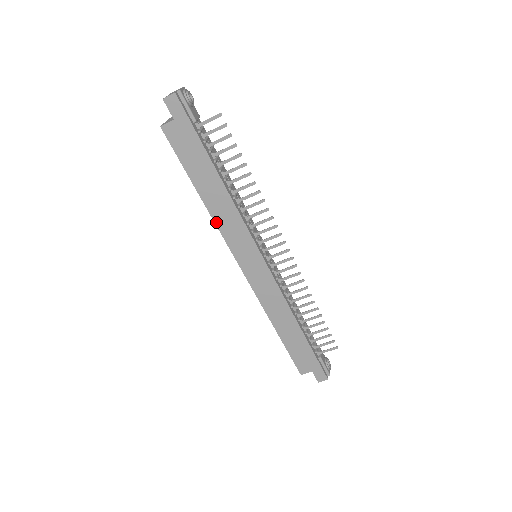
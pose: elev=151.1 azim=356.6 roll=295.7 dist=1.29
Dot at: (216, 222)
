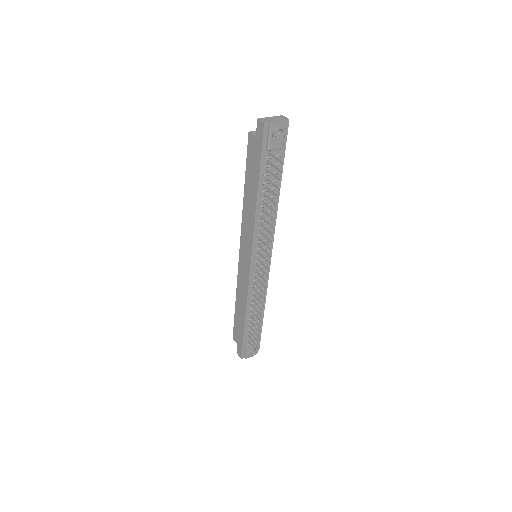
Dot at: (243, 214)
